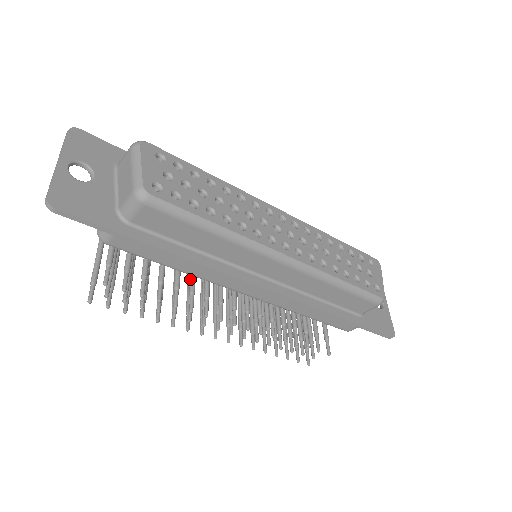
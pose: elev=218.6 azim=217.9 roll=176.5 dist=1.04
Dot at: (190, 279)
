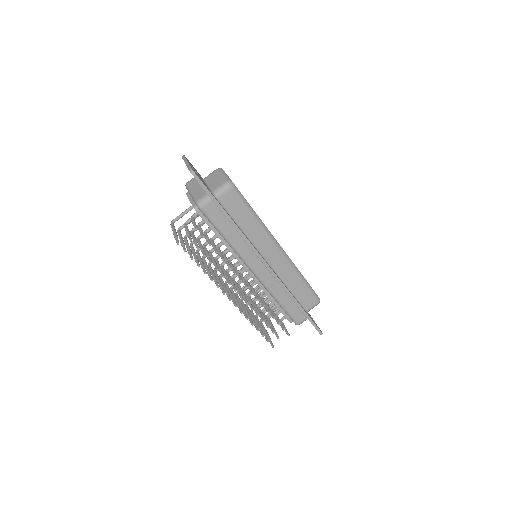
Dot at: (224, 256)
